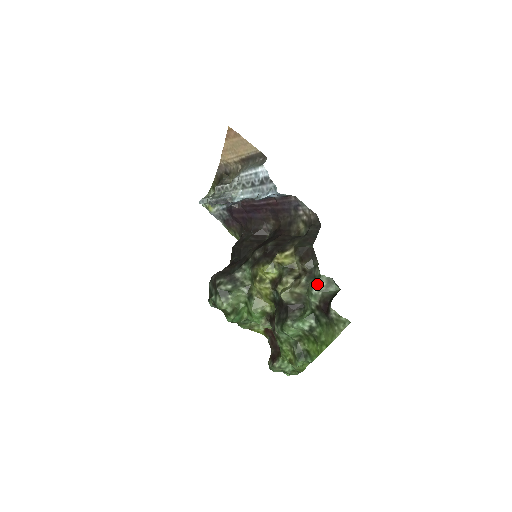
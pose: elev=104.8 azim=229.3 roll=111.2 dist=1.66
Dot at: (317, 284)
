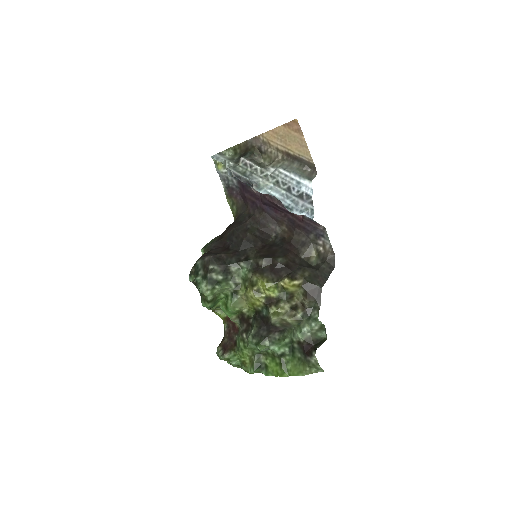
Dot at: (311, 326)
